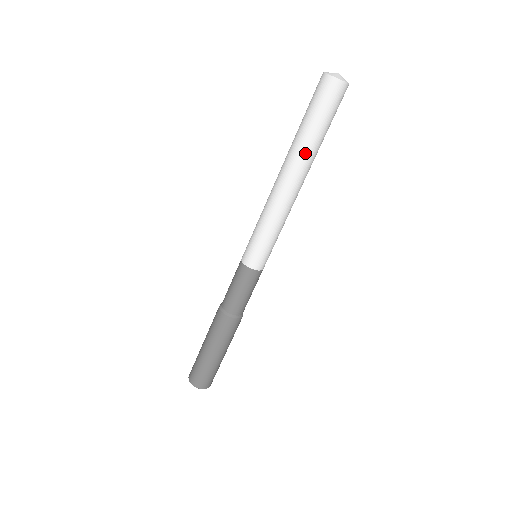
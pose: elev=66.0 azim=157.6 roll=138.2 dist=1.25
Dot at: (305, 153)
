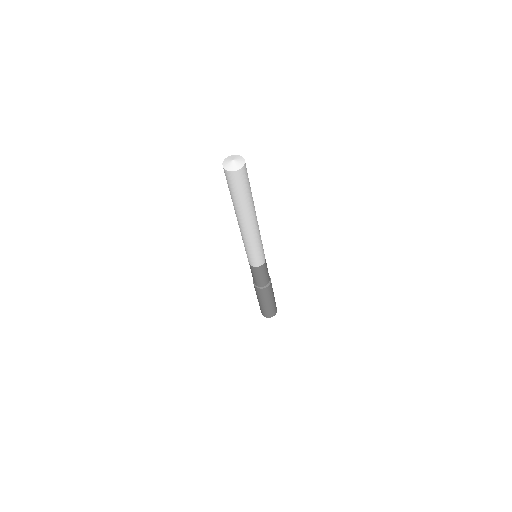
Dot at: (249, 209)
